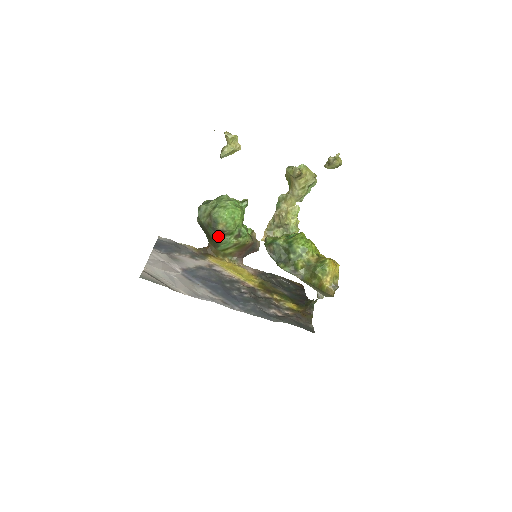
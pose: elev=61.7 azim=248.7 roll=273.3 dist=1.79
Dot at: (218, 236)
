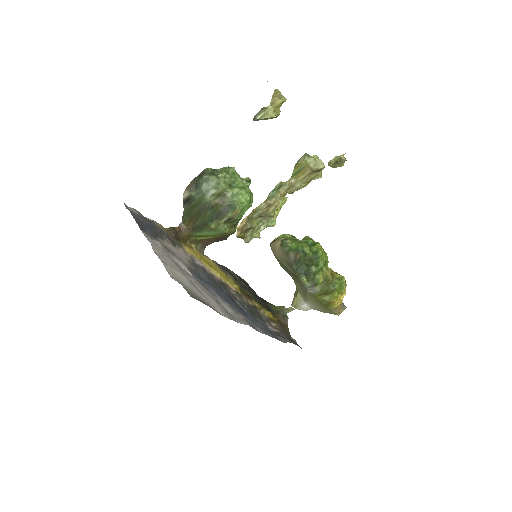
Dot at: (216, 222)
